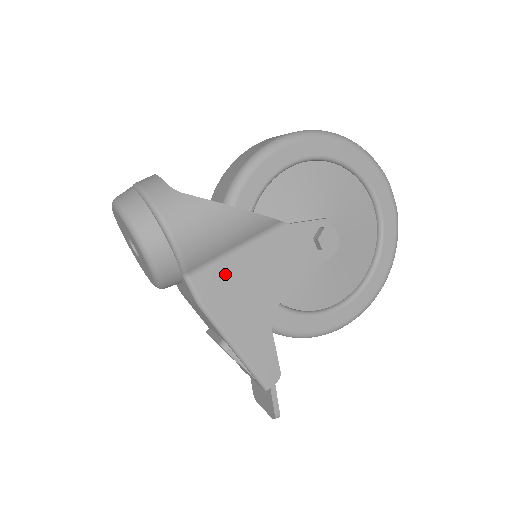
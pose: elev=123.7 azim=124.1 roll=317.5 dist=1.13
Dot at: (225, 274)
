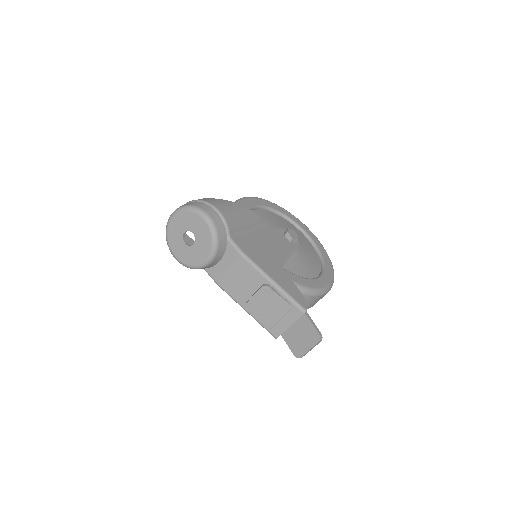
Dot at: (249, 242)
